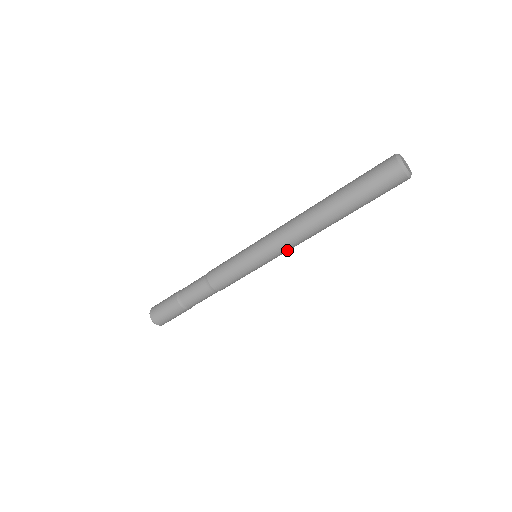
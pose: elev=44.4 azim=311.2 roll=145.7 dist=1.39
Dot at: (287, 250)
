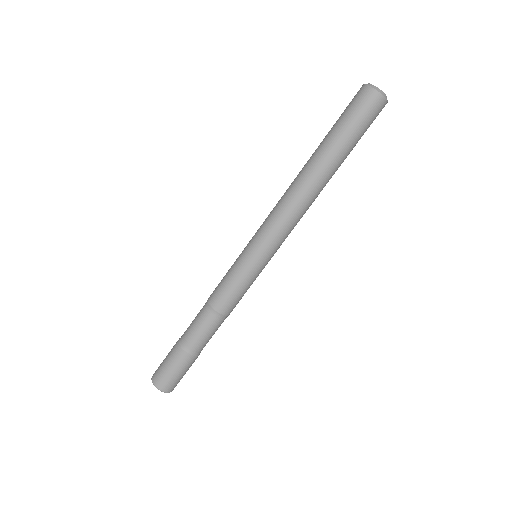
Dot at: (289, 232)
